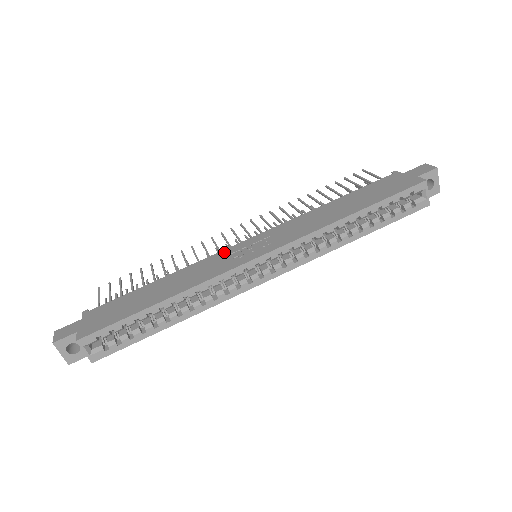
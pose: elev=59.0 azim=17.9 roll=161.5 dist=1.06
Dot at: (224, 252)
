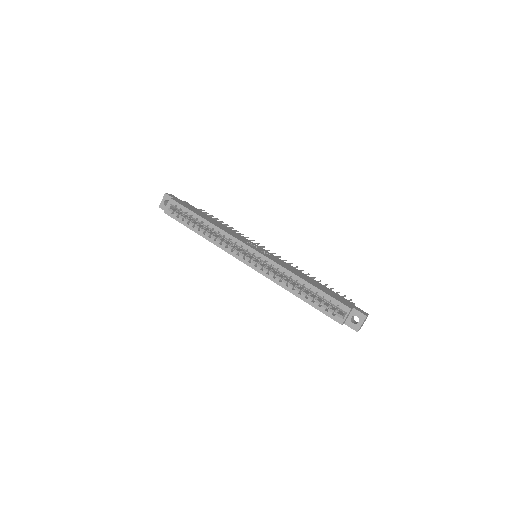
Dot at: (249, 240)
